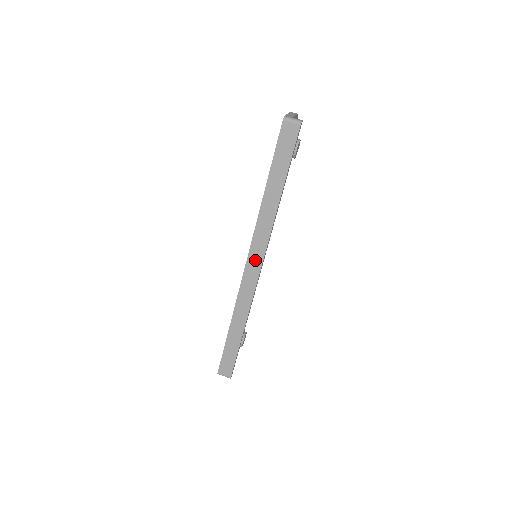
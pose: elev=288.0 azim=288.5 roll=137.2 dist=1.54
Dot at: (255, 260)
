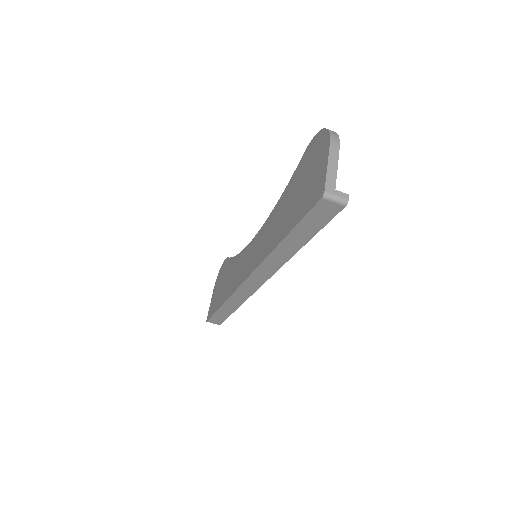
Dot at: (257, 279)
